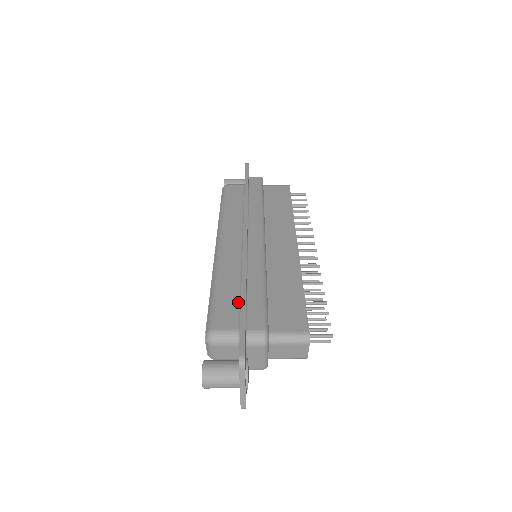
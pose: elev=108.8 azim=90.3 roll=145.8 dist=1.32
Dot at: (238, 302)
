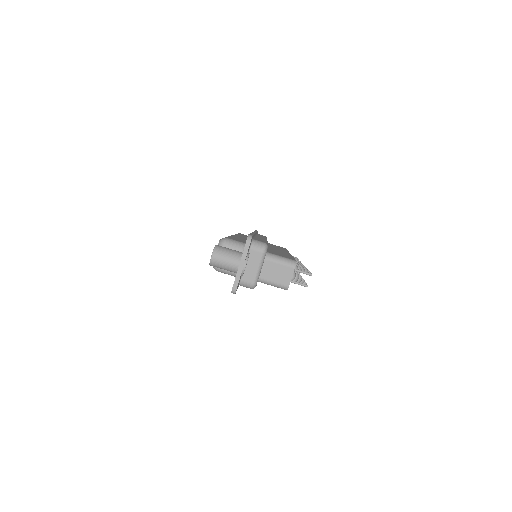
Dot at: occluded
